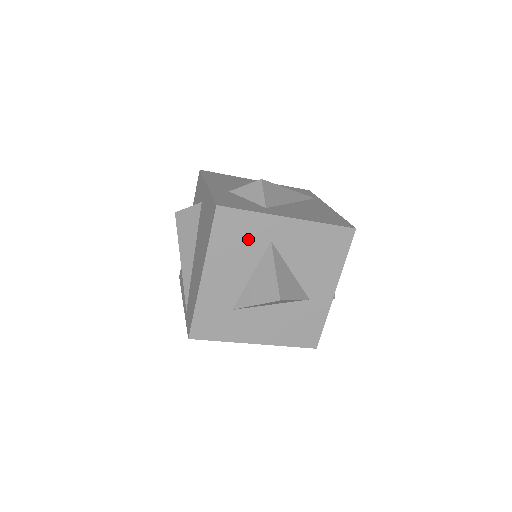
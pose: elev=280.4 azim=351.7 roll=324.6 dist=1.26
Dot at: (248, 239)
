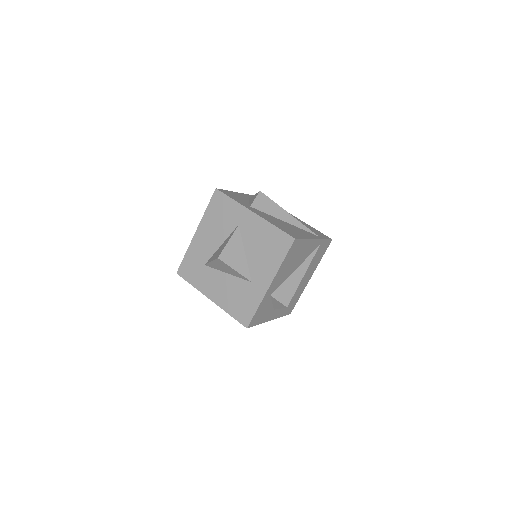
Dot at: (226, 218)
